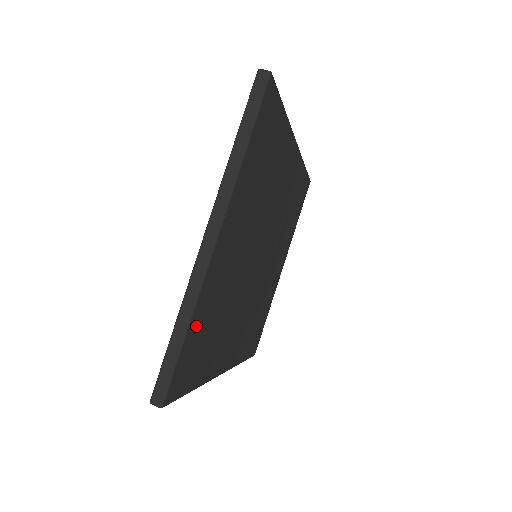
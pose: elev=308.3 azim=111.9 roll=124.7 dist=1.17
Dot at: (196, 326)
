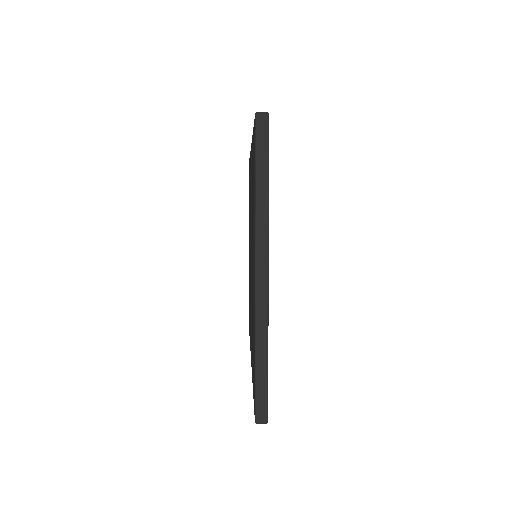
Dot at: occluded
